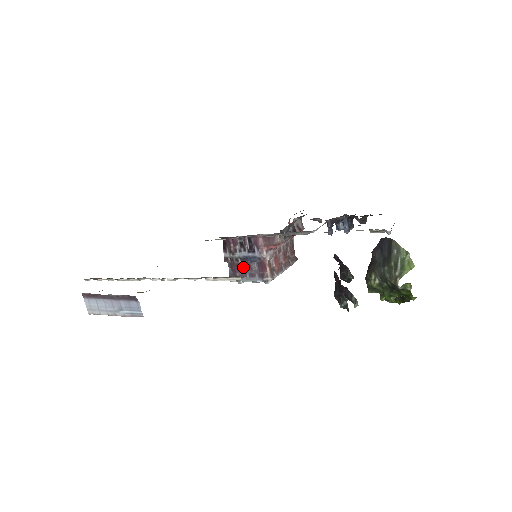
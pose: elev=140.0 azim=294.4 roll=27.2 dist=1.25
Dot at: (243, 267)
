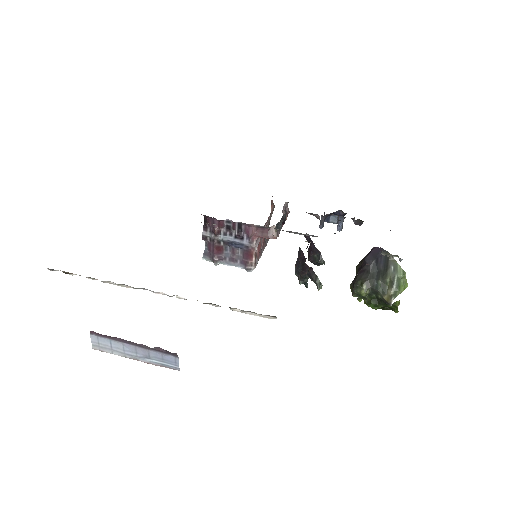
Dot at: (224, 250)
